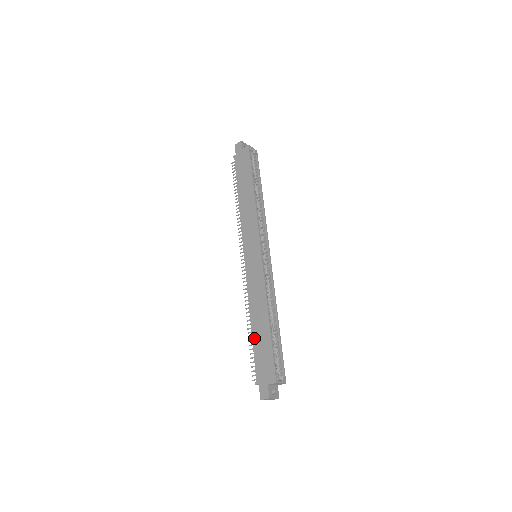
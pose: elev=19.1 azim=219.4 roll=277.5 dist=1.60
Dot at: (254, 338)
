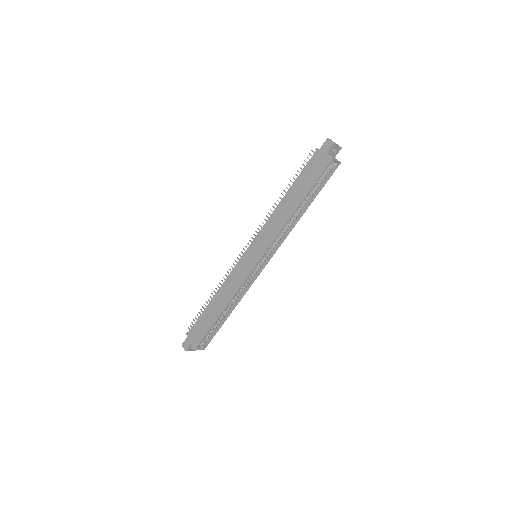
Dot at: (206, 309)
